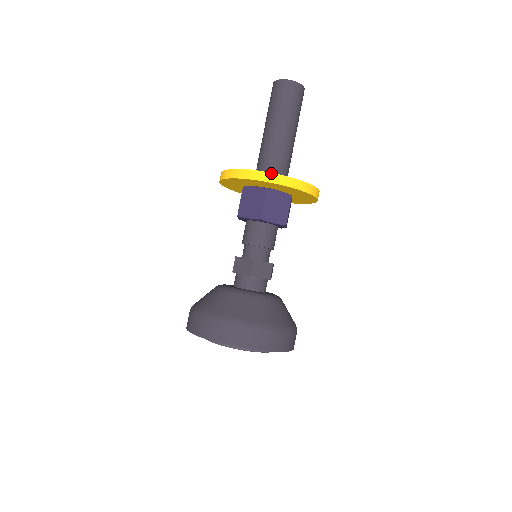
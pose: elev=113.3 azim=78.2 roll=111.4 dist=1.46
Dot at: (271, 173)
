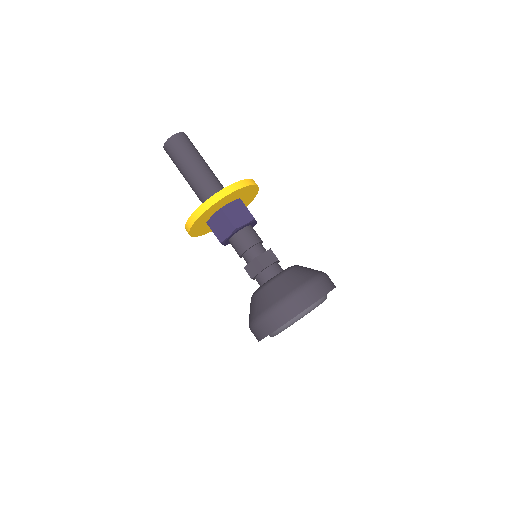
Dot at: (214, 195)
